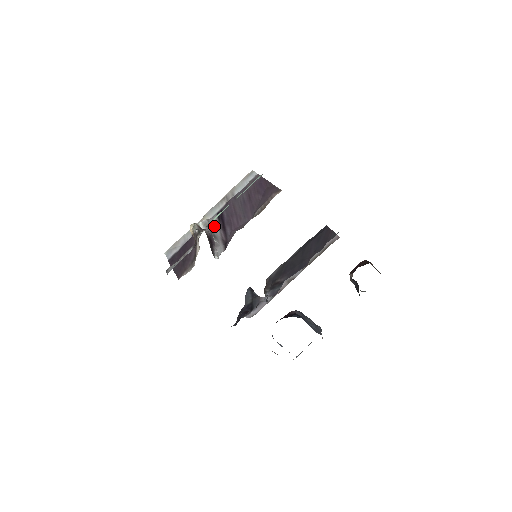
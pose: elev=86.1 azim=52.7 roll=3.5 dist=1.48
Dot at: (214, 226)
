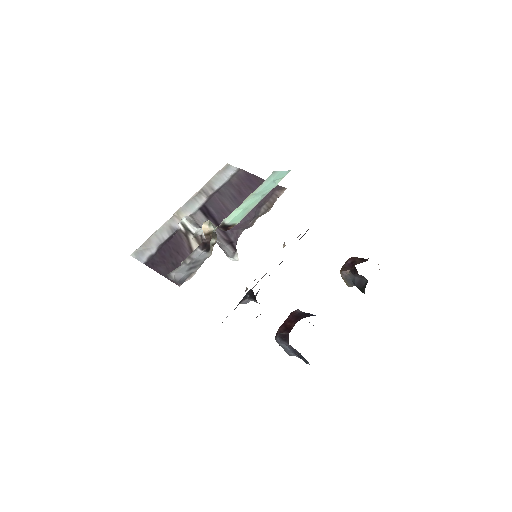
Dot at: occluded
